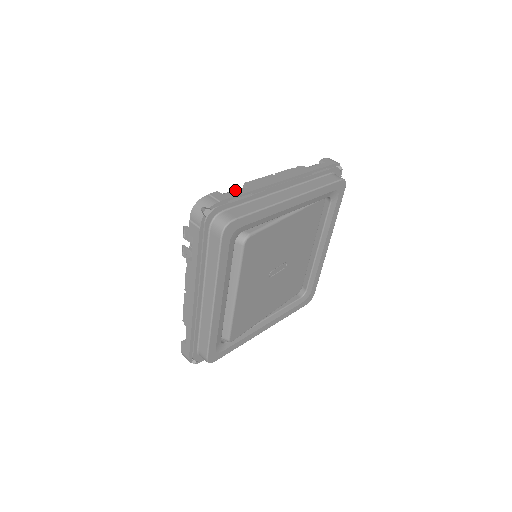
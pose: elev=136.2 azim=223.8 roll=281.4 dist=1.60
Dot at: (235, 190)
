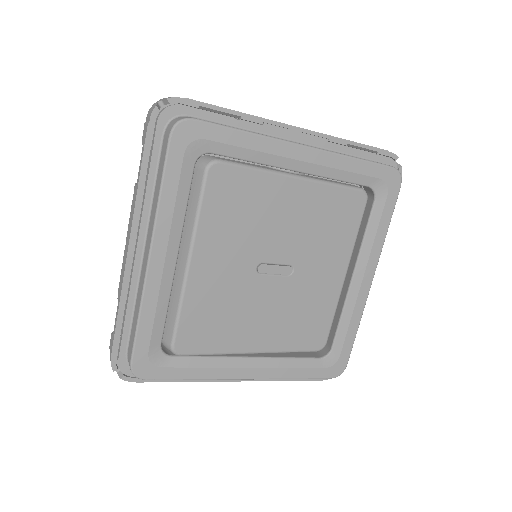
Dot at: occluded
